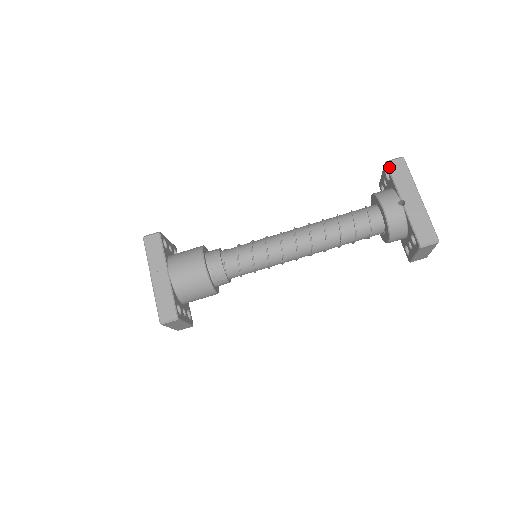
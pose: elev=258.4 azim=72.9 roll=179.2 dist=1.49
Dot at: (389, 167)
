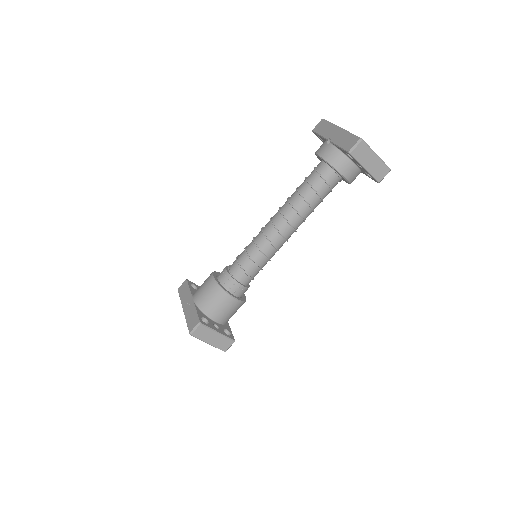
Dot at: (314, 131)
